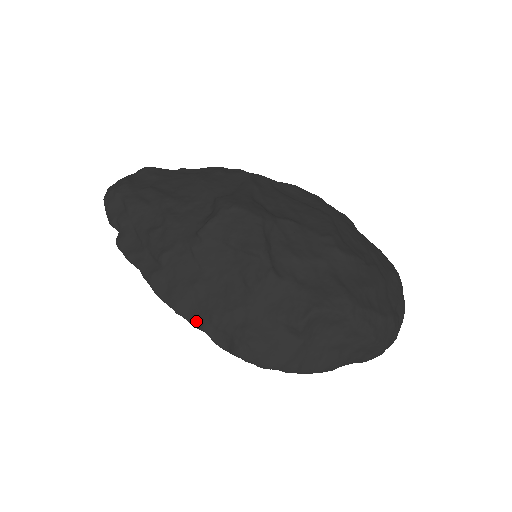
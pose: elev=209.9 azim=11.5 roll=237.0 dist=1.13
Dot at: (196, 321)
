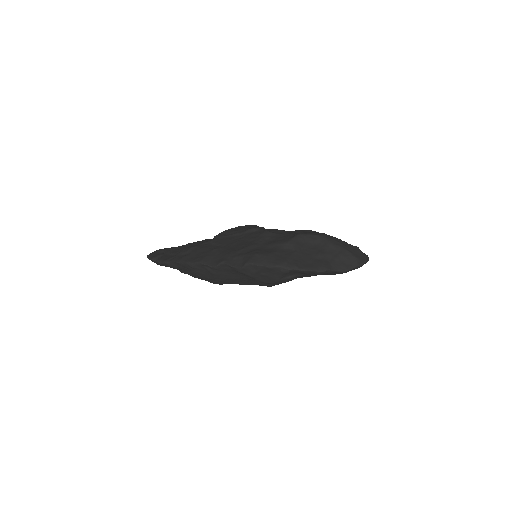
Dot at: (217, 262)
